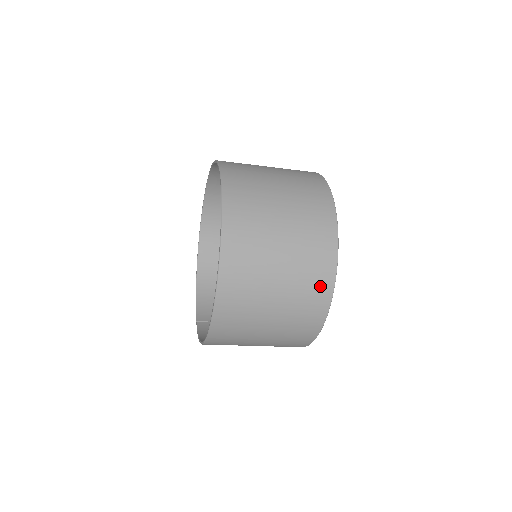
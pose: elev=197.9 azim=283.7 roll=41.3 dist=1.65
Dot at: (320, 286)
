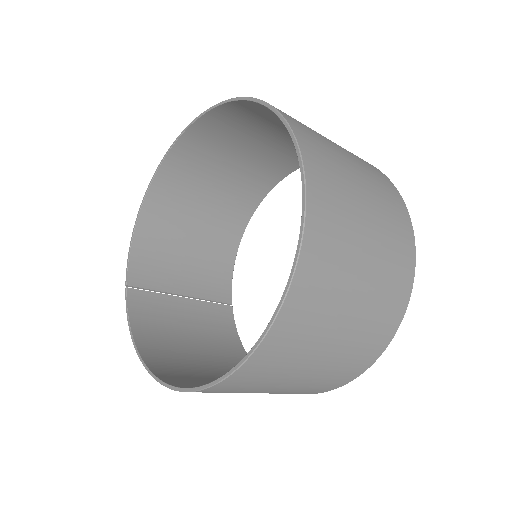
Dot at: (342, 379)
